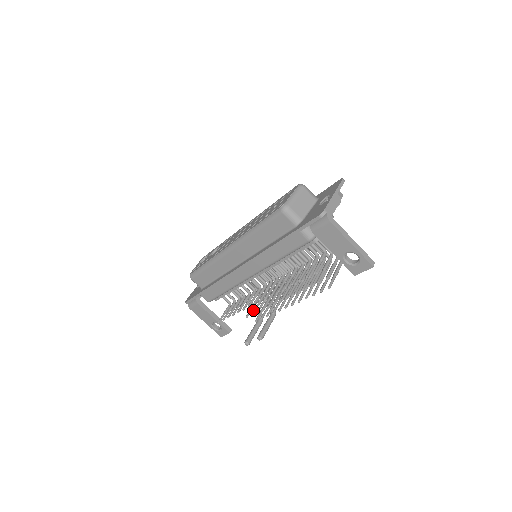
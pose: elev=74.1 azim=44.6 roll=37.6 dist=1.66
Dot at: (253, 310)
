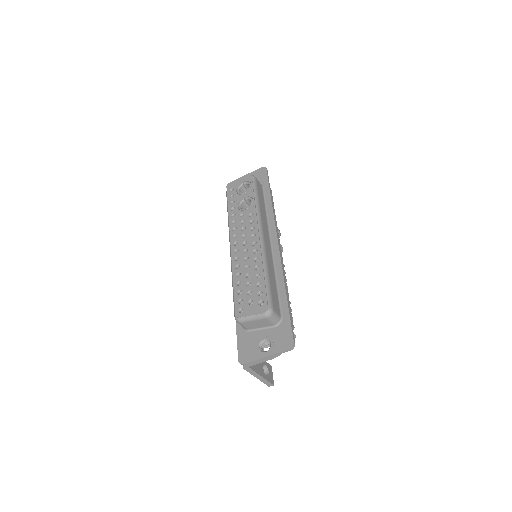
Dot at: occluded
